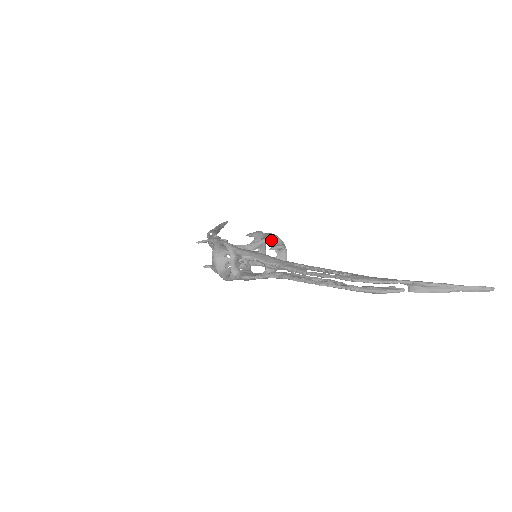
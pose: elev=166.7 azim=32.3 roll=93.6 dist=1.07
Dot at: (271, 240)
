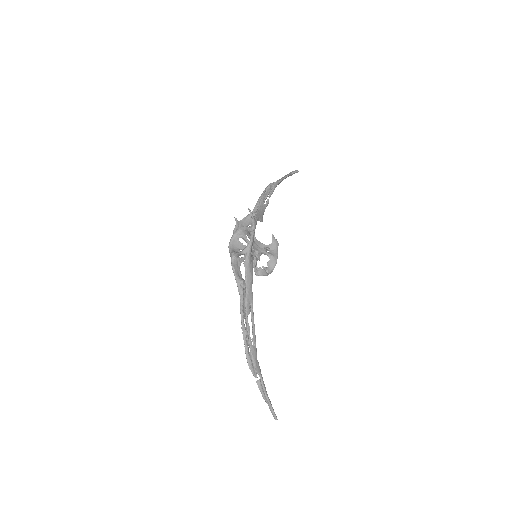
Dot at: (271, 262)
